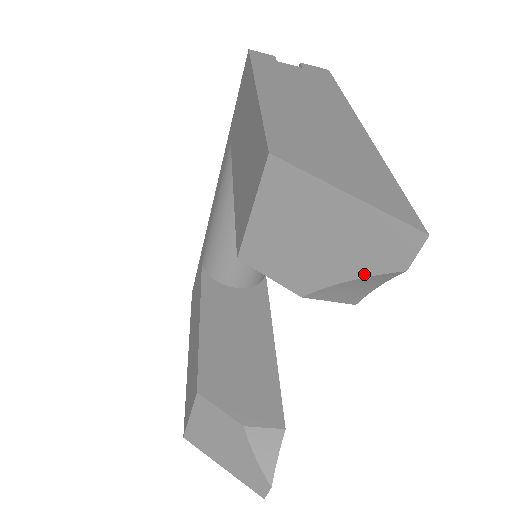
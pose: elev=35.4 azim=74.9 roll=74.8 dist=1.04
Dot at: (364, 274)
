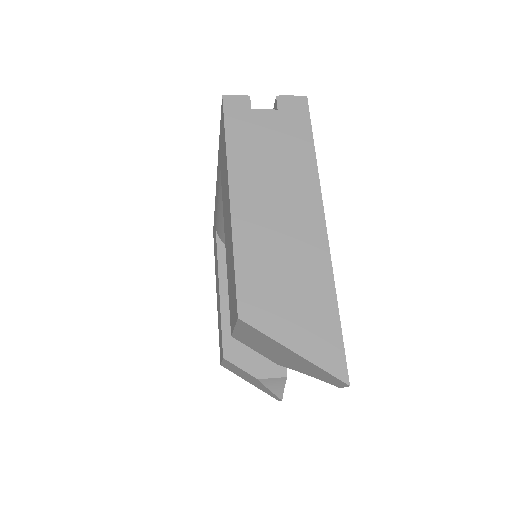
Dot at: (315, 377)
